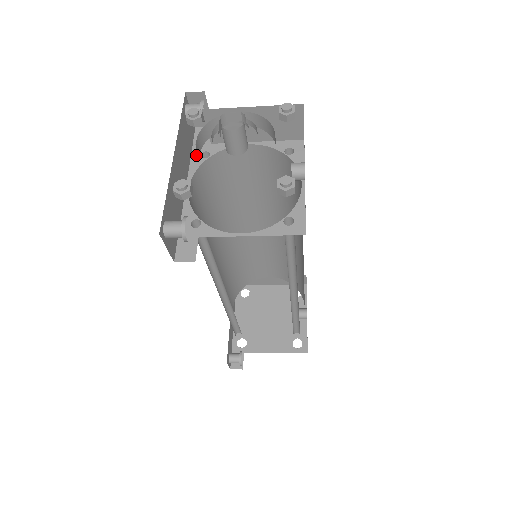
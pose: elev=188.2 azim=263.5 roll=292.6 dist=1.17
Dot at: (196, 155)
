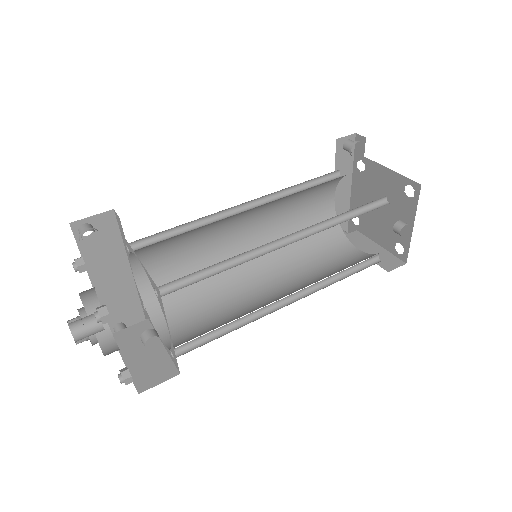
Dot at: (124, 244)
